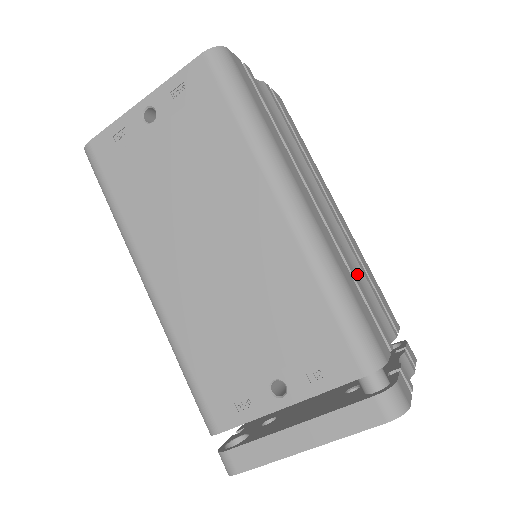
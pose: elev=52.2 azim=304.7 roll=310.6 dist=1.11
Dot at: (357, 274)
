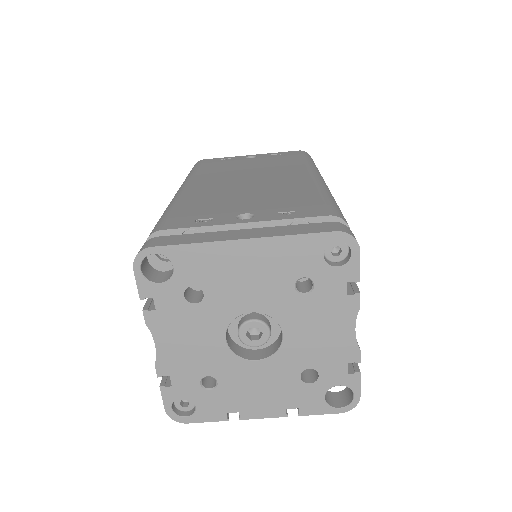
Dot at: occluded
